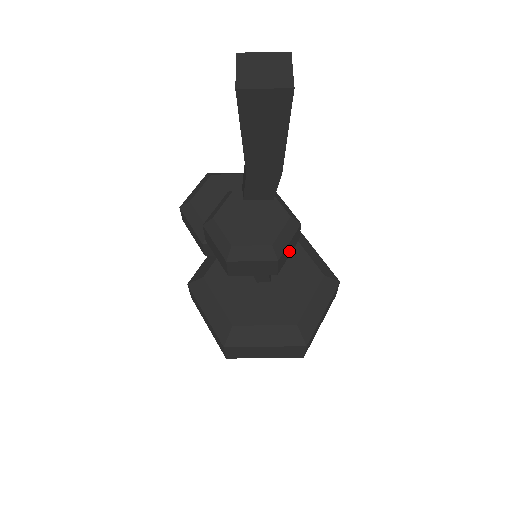
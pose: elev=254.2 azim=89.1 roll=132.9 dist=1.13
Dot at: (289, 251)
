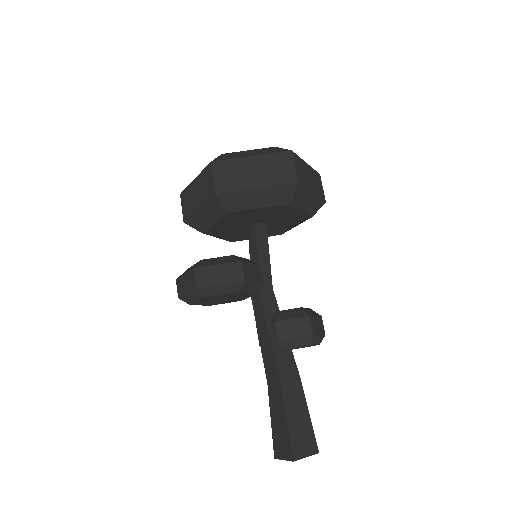
Dot at: (316, 322)
